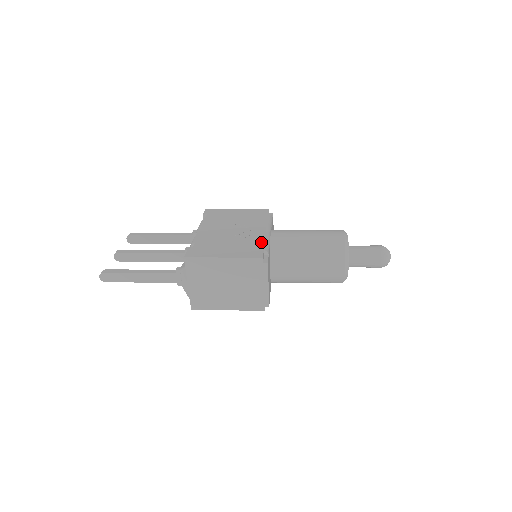
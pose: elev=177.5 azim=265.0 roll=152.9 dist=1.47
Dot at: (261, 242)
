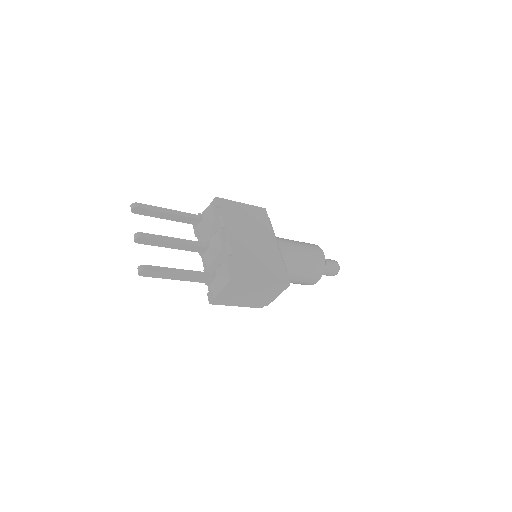
Dot at: (281, 260)
